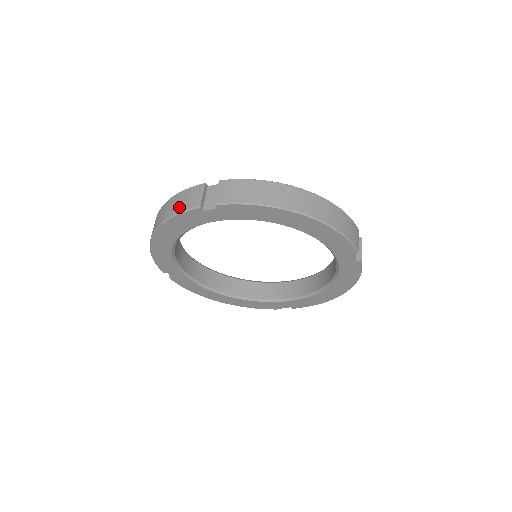
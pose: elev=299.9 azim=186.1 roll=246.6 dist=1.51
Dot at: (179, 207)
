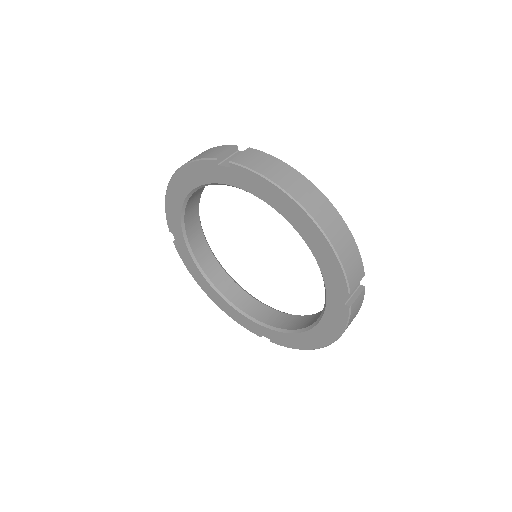
Dot at: (202, 156)
